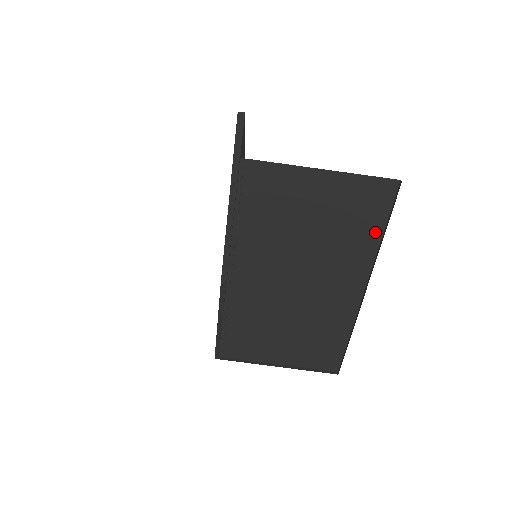
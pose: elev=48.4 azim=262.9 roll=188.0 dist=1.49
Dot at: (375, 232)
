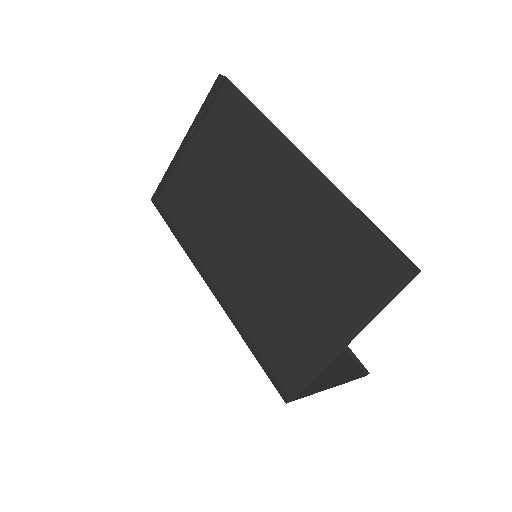
Dot at: occluded
